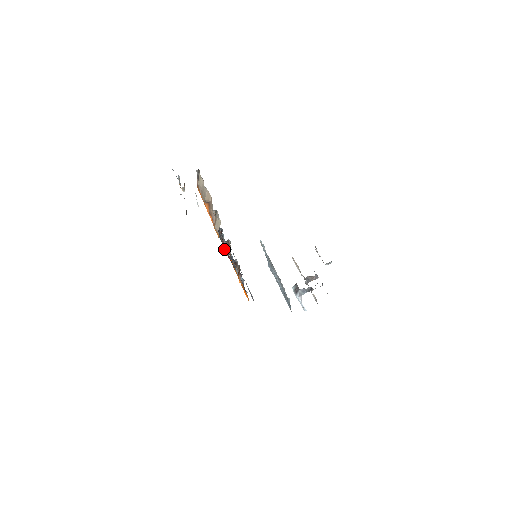
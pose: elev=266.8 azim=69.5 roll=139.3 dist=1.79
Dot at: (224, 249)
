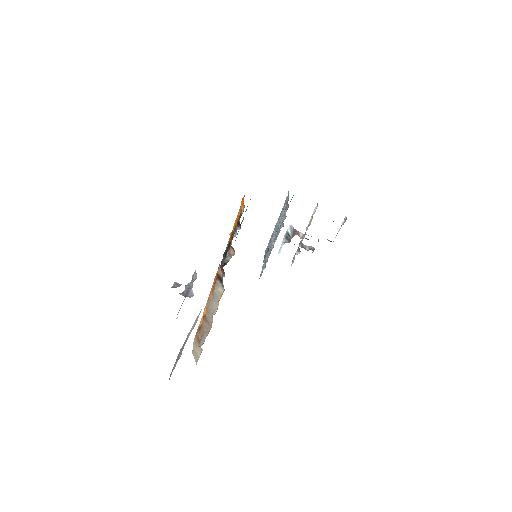
Dot at: occluded
